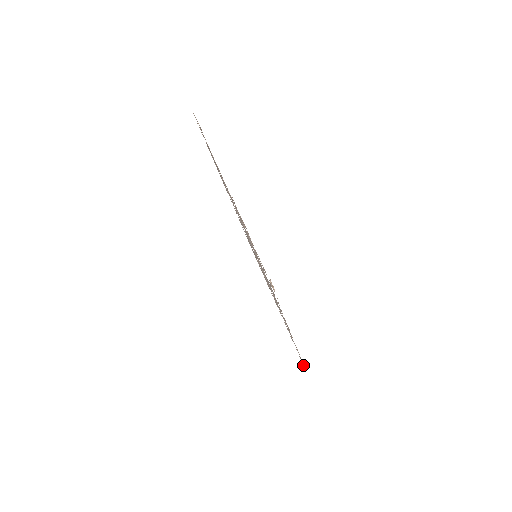
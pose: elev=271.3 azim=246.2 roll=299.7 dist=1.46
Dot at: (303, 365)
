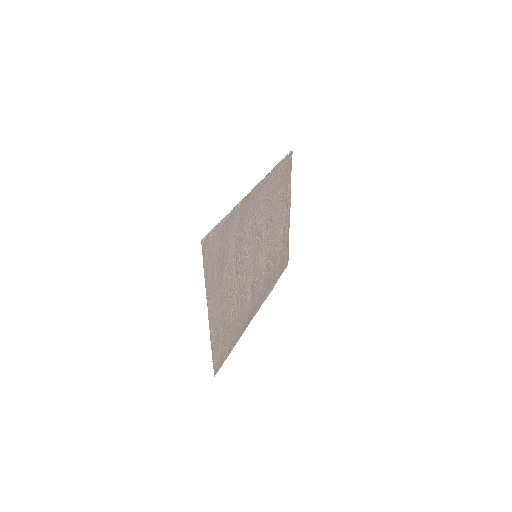
Dot at: (209, 235)
